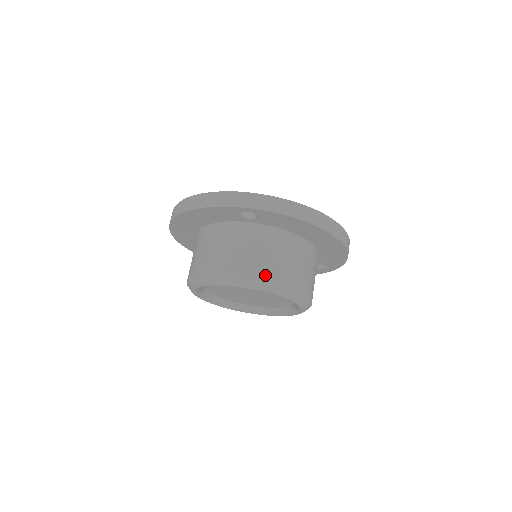
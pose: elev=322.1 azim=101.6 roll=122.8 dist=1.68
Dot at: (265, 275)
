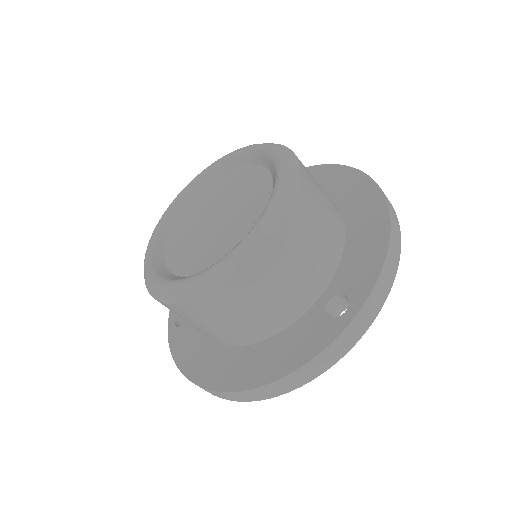
Dot at: occluded
